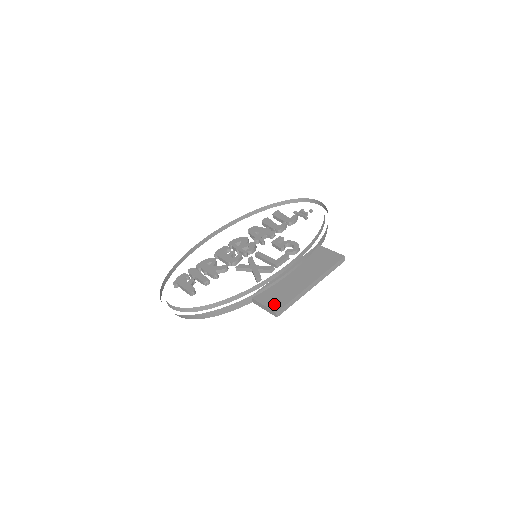
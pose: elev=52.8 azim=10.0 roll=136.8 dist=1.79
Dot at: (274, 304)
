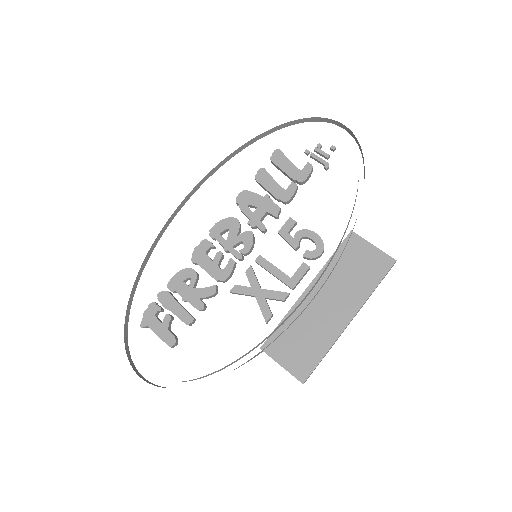
Dot at: (298, 366)
